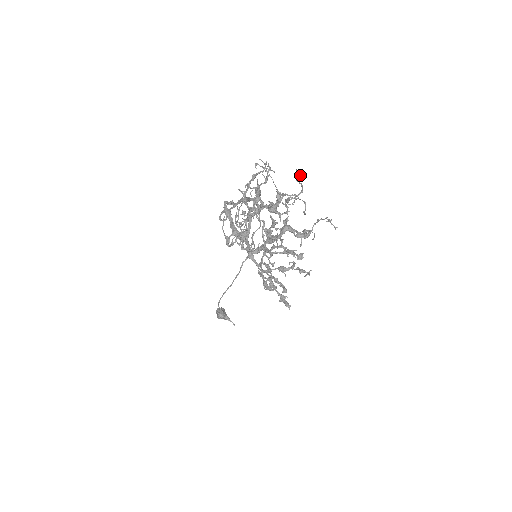
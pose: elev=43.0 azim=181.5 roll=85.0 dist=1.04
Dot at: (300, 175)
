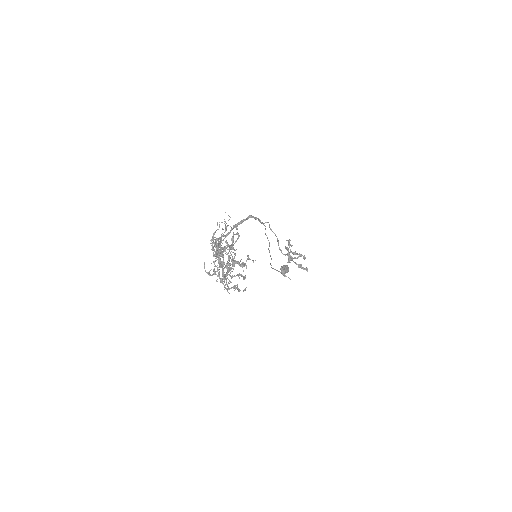
Dot at: (236, 228)
